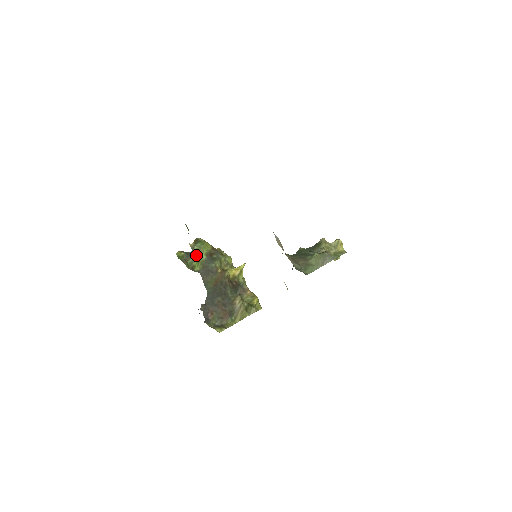
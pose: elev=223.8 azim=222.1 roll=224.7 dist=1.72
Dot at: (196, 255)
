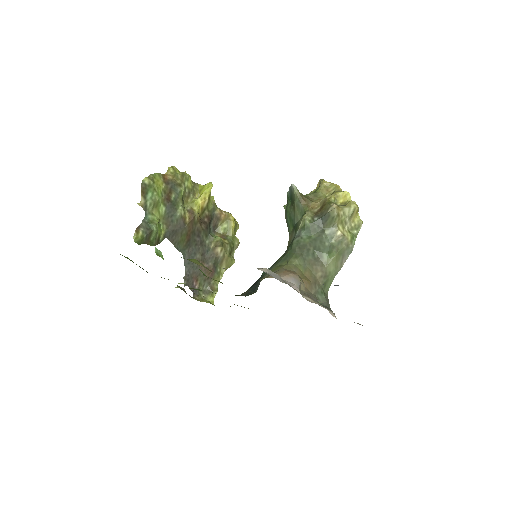
Dot at: (153, 215)
